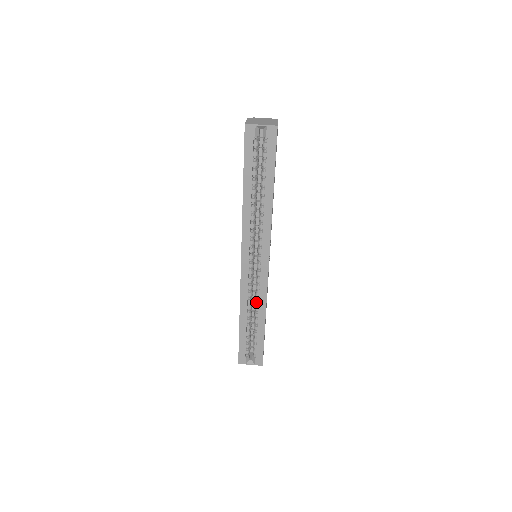
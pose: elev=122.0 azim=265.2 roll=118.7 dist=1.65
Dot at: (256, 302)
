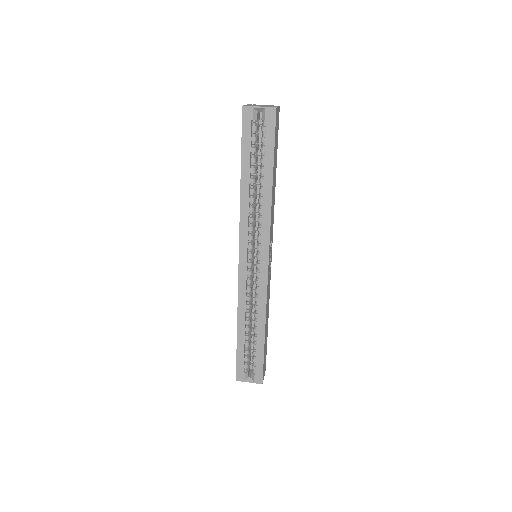
Dot at: (255, 308)
